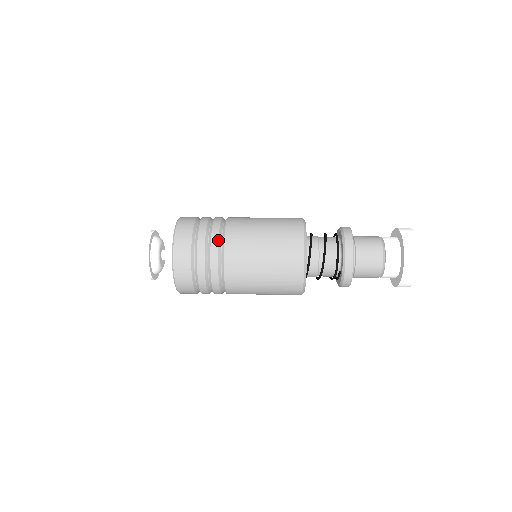
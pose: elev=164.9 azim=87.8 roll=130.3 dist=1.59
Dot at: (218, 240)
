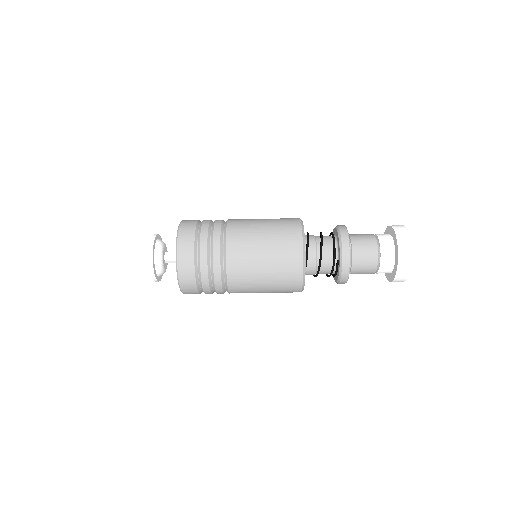
Dot at: (220, 228)
